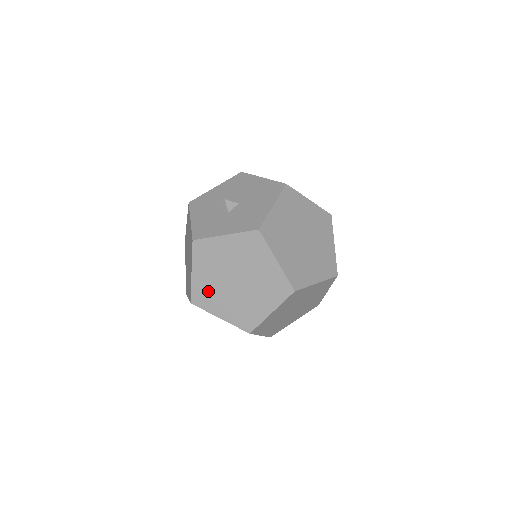
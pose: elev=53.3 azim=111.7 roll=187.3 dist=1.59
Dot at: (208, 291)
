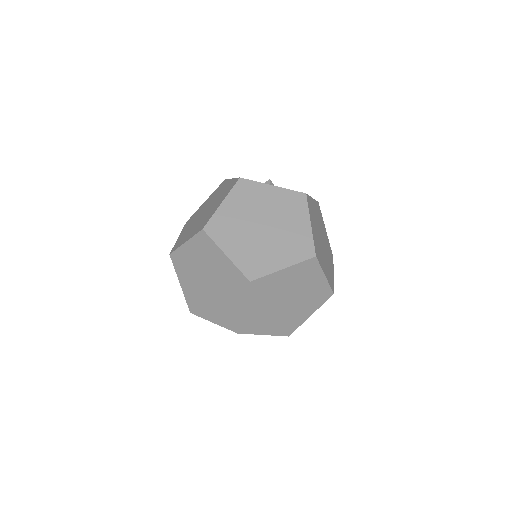
Dot at: (229, 225)
